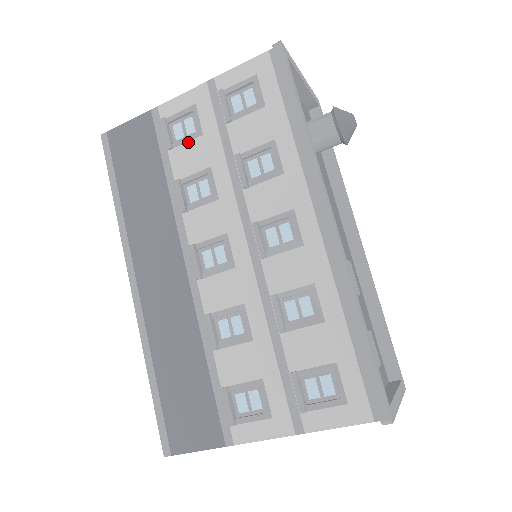
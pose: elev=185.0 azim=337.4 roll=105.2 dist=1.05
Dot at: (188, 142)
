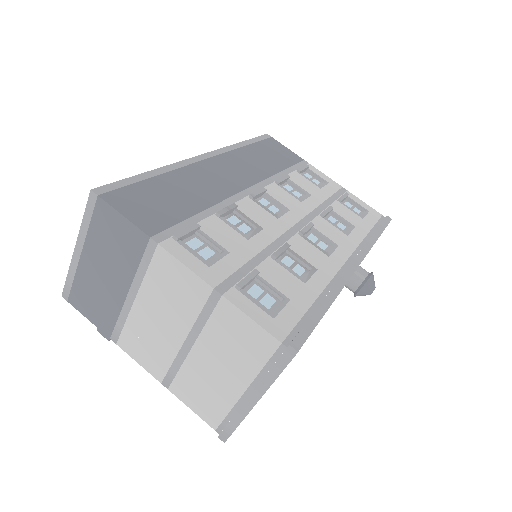
Dot at: (310, 181)
